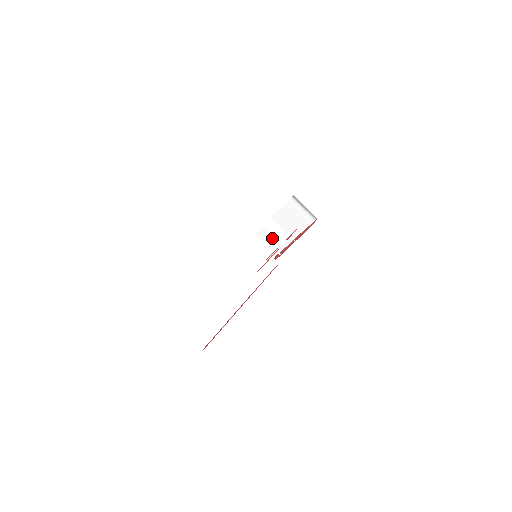
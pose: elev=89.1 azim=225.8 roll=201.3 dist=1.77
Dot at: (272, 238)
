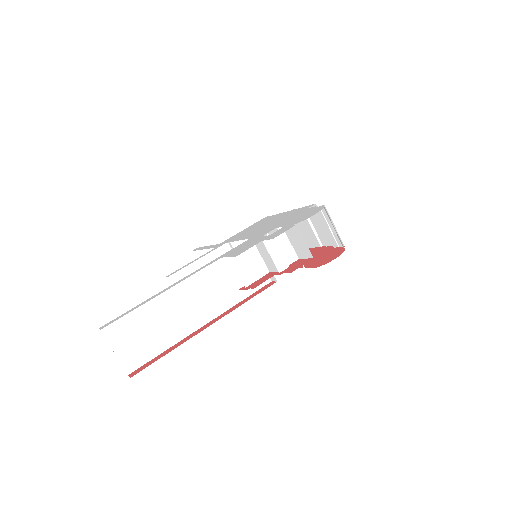
Dot at: (271, 259)
